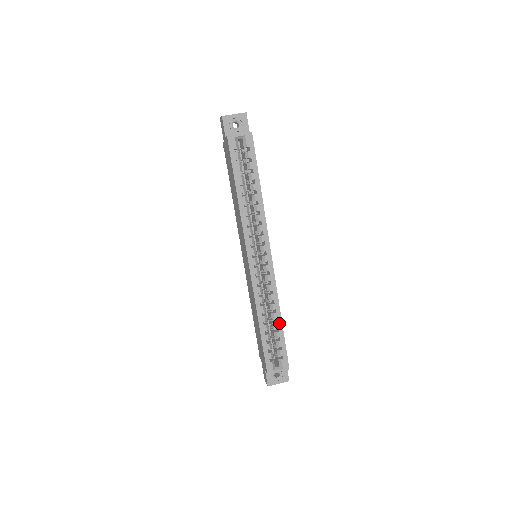
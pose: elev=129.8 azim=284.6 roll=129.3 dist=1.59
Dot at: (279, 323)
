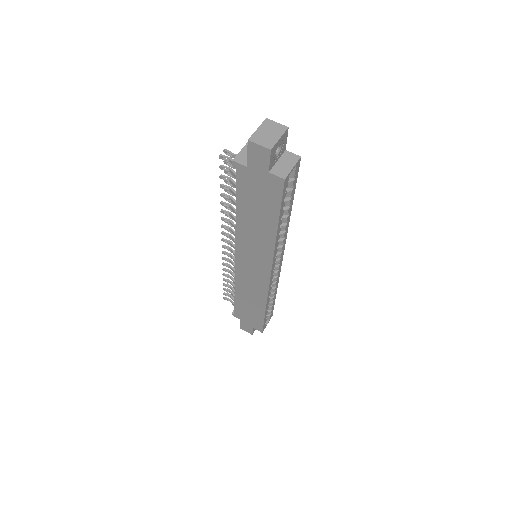
Dot at: (275, 296)
